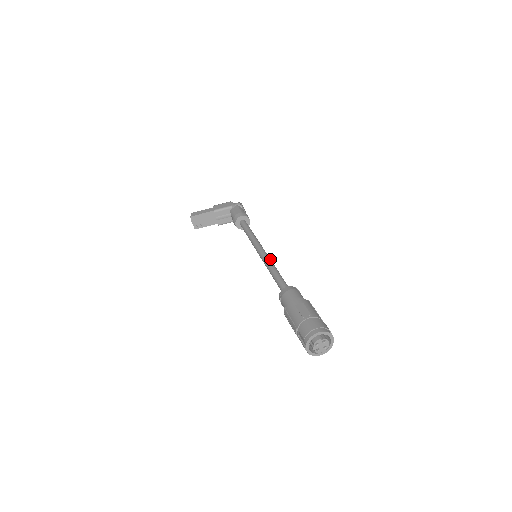
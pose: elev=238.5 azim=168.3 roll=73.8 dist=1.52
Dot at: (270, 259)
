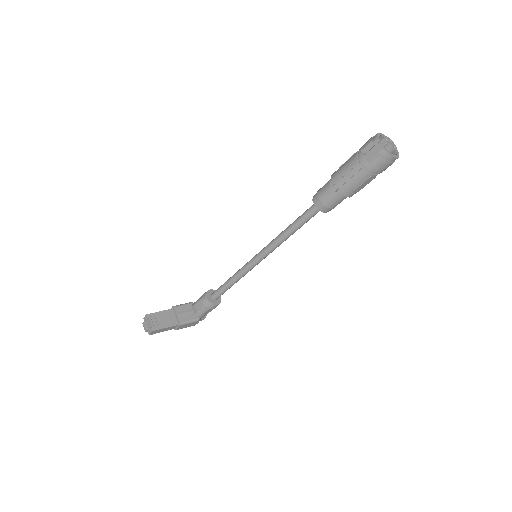
Dot at: occluded
